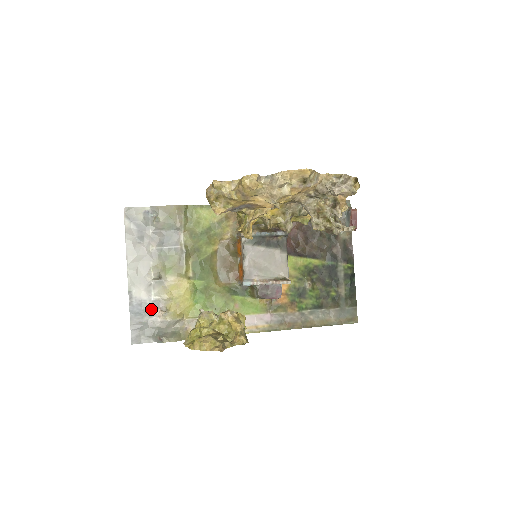
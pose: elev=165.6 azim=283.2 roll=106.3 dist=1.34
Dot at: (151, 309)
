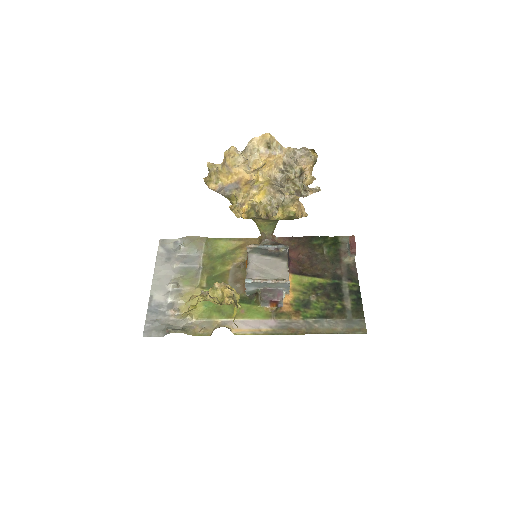
Dot at: (166, 310)
